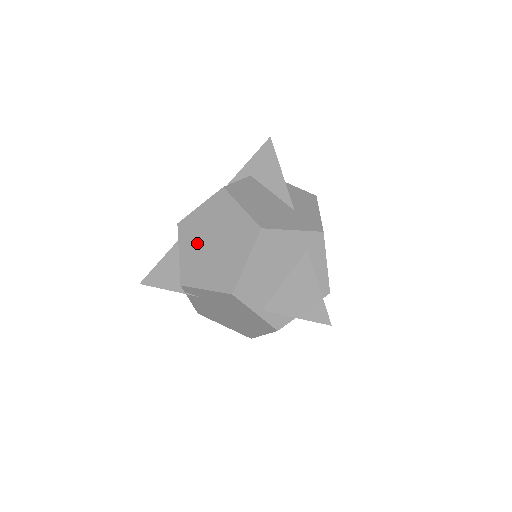
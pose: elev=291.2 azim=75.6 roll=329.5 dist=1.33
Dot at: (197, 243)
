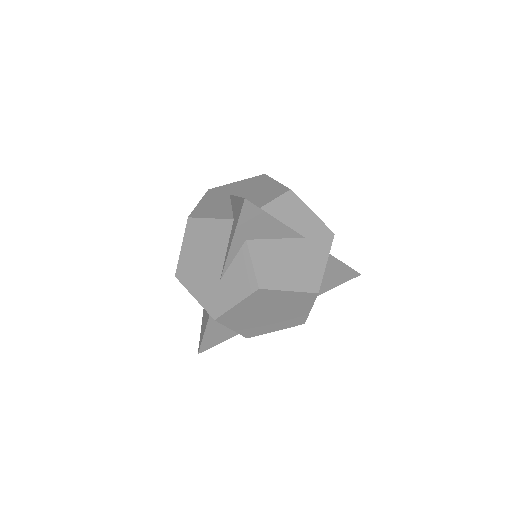
Dot at: (250, 320)
